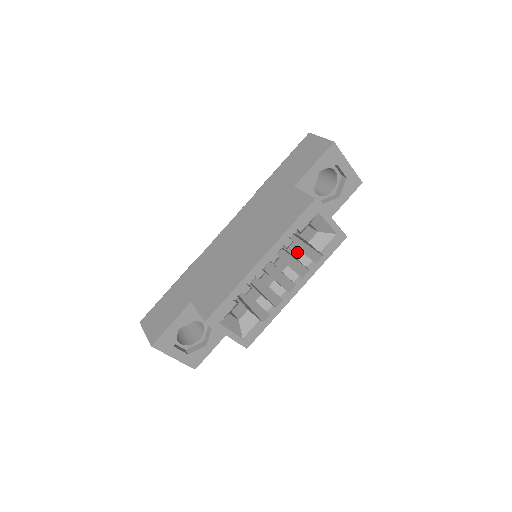
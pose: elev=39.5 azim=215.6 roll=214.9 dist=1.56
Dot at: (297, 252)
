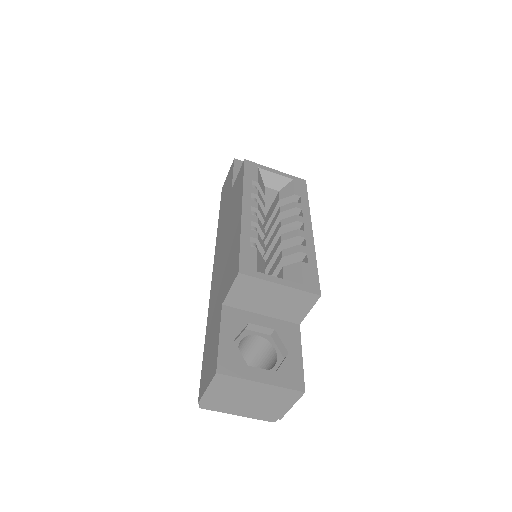
Dot at: (278, 211)
